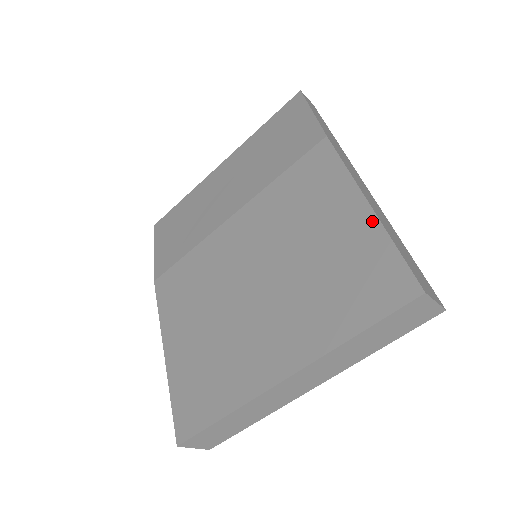
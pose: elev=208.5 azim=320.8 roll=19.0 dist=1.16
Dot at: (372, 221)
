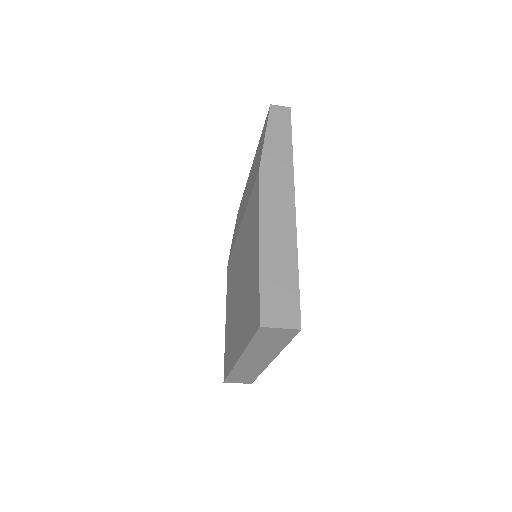
Dot at: (258, 259)
